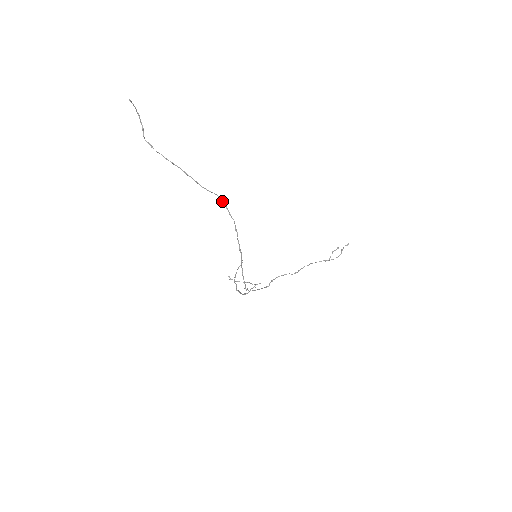
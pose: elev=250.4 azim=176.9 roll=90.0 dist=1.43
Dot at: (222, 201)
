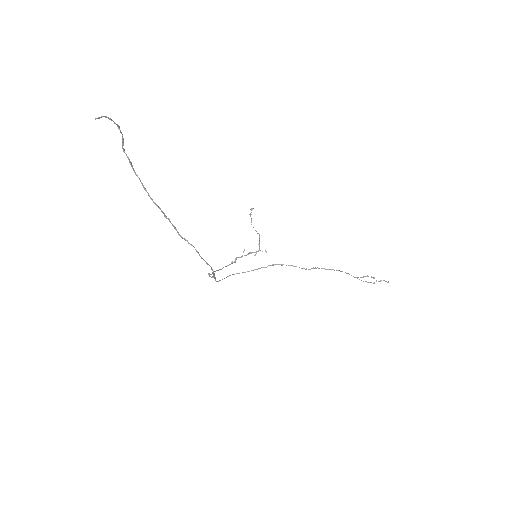
Dot at: (199, 255)
